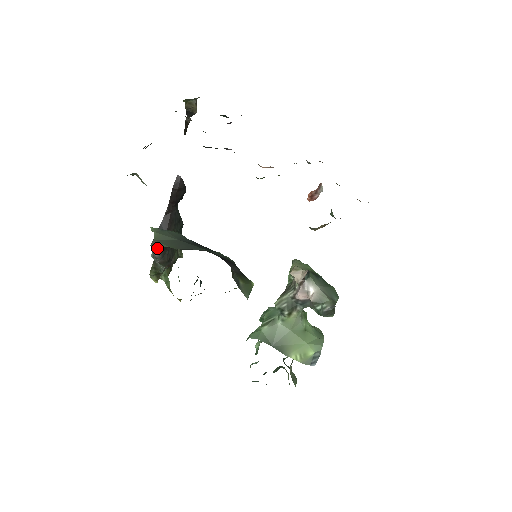
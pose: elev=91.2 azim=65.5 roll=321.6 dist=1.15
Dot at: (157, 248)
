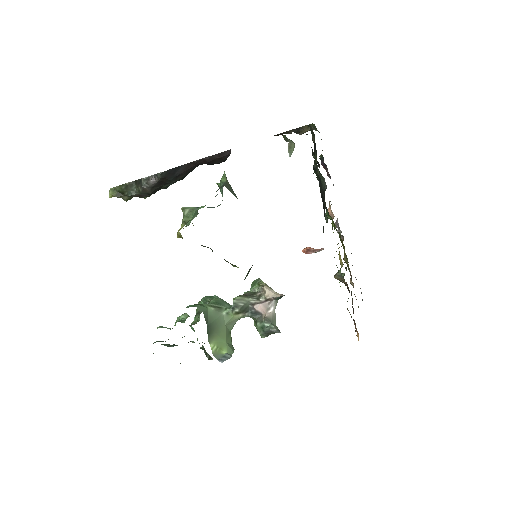
Dot at: (161, 178)
